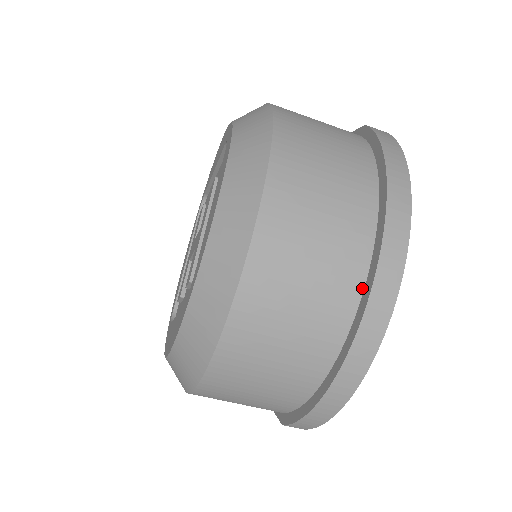
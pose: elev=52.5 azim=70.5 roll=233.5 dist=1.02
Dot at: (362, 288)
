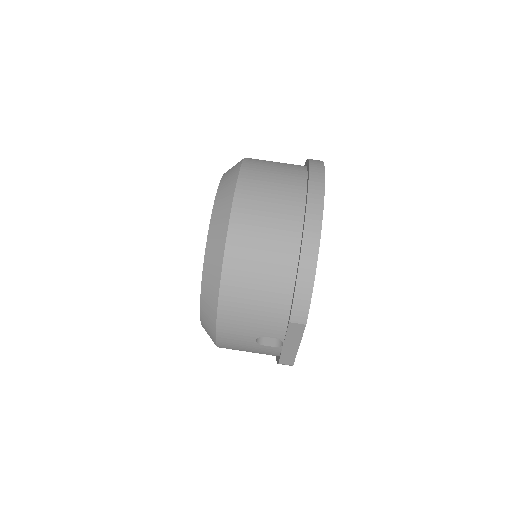
Dot at: (305, 192)
